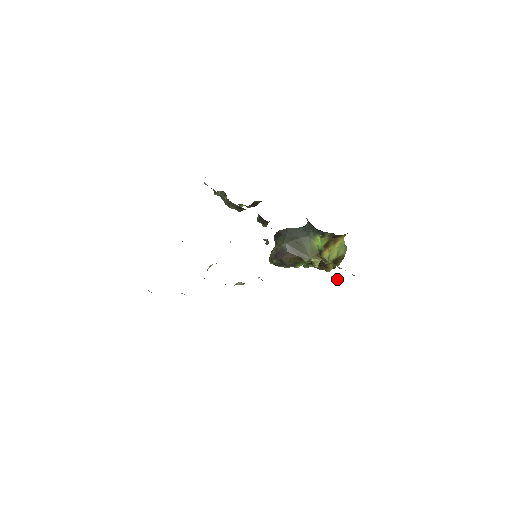
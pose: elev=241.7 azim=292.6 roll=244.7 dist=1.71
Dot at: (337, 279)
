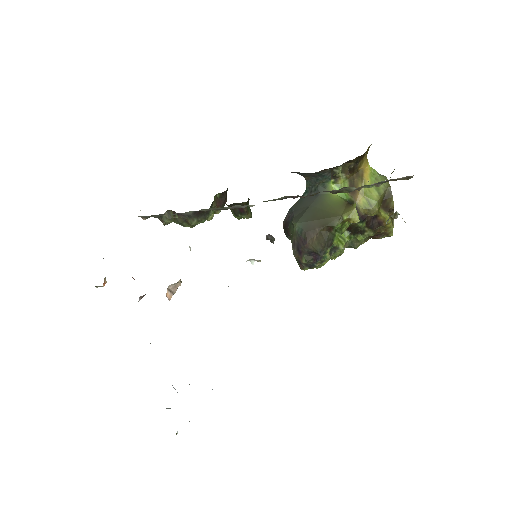
Dot at: (397, 215)
